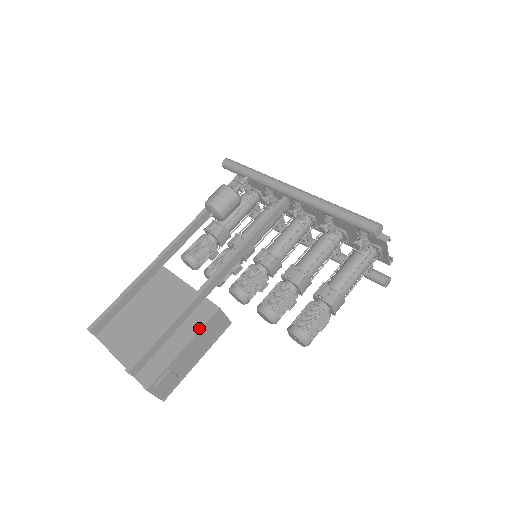
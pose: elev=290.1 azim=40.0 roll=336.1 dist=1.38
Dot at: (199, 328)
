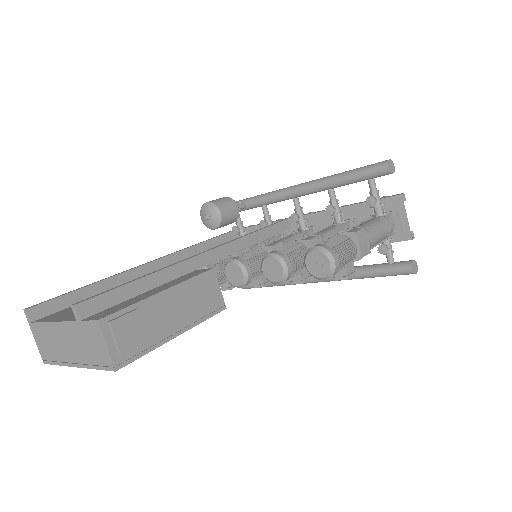
Dot at: (185, 279)
